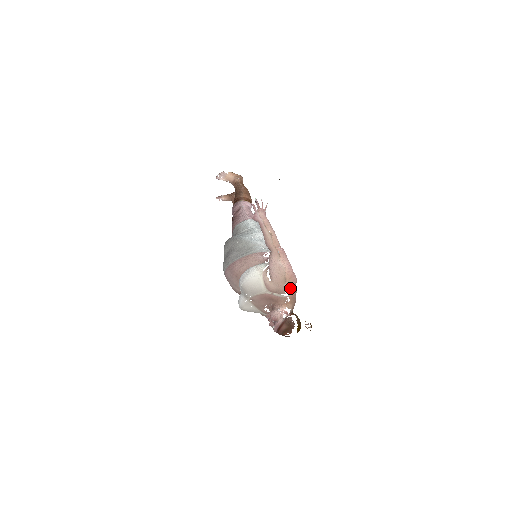
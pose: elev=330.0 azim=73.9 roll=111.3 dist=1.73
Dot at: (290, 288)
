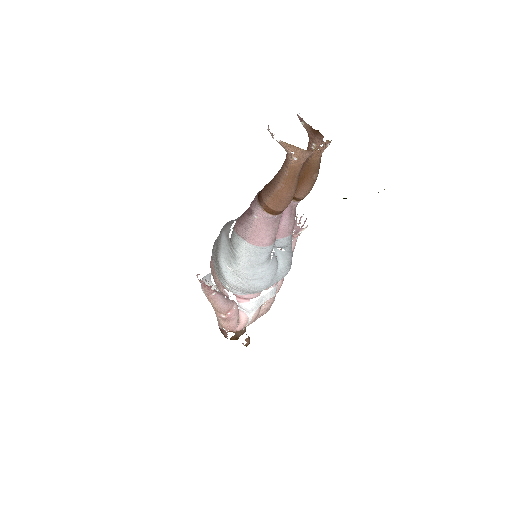
Dot at: occluded
